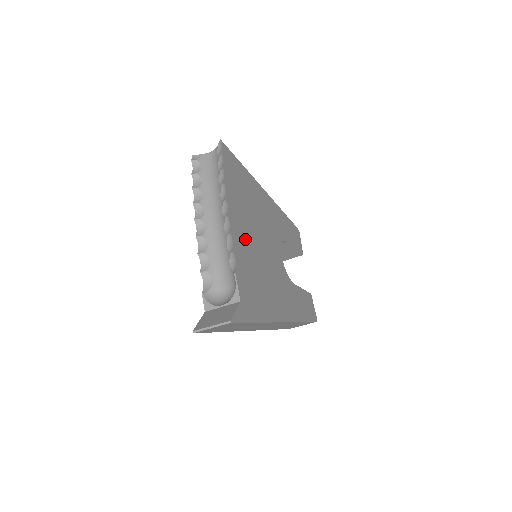
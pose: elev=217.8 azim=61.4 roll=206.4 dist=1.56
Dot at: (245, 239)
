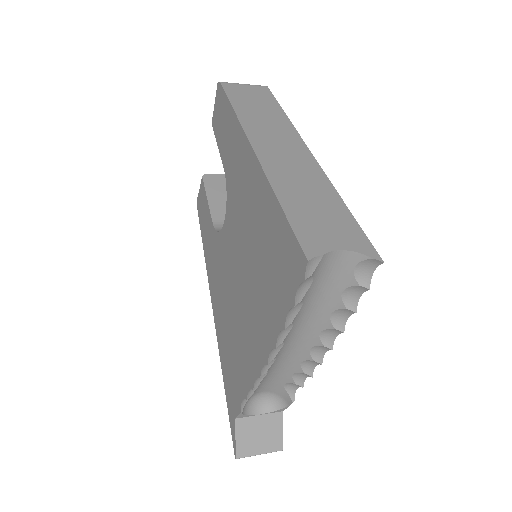
Dot at: occluded
